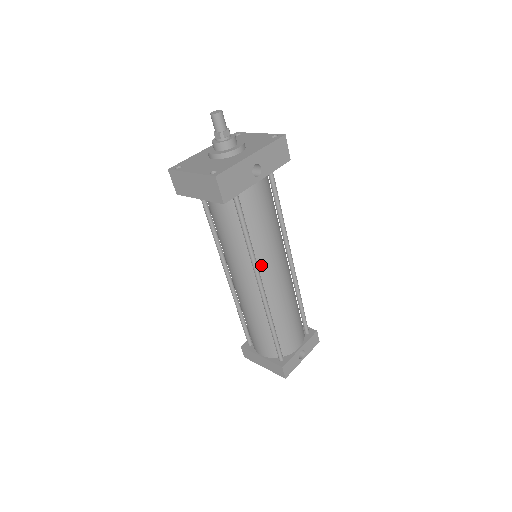
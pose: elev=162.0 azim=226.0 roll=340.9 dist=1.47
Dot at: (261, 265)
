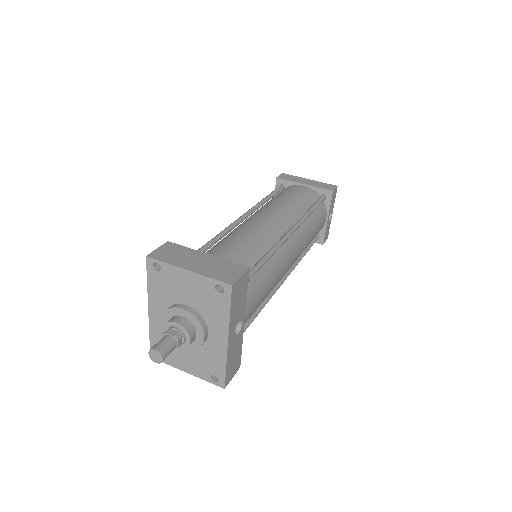
Dot at: occluded
